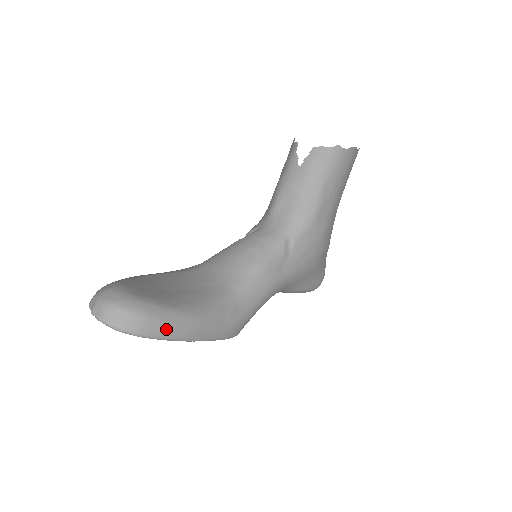
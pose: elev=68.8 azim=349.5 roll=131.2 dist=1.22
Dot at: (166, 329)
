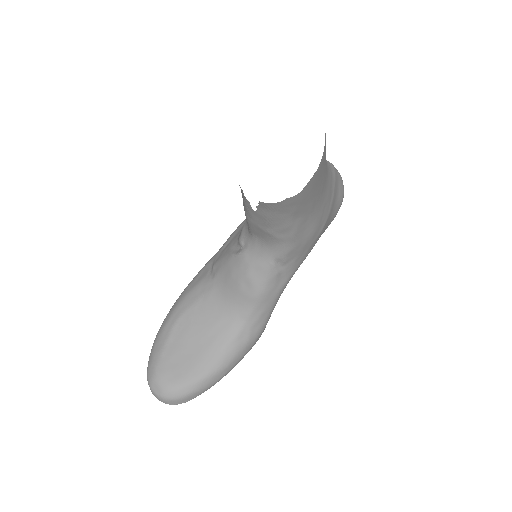
Dot at: (204, 390)
